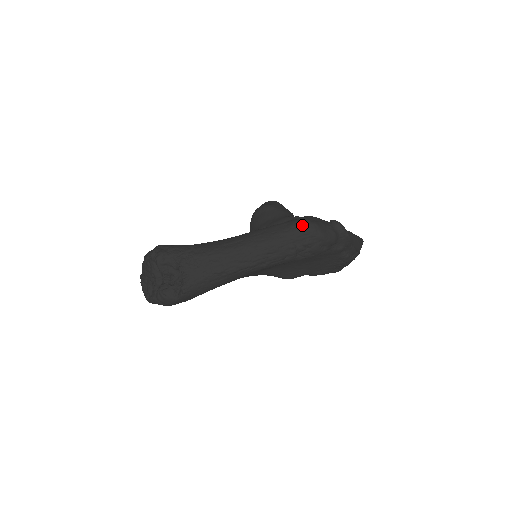
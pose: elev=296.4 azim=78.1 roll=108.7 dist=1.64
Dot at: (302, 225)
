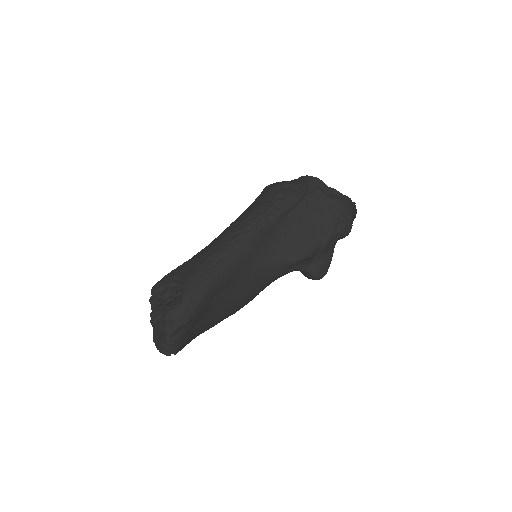
Dot at: (265, 189)
